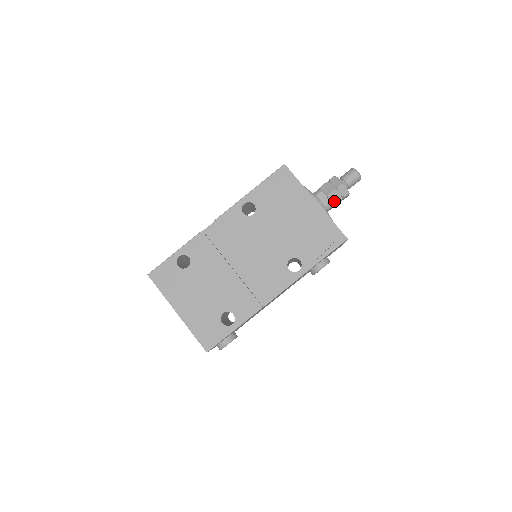
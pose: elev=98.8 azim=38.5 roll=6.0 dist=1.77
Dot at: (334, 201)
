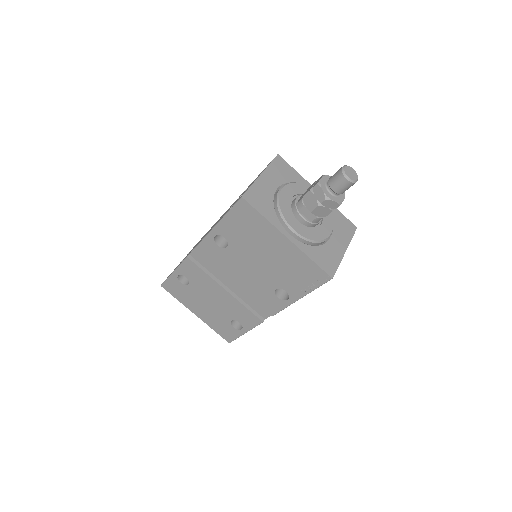
Dot at: (322, 215)
